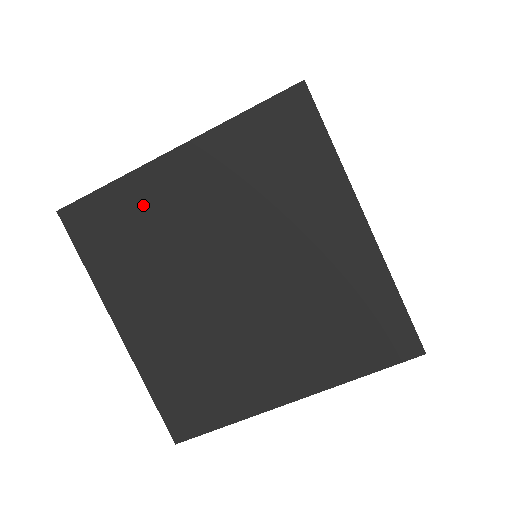
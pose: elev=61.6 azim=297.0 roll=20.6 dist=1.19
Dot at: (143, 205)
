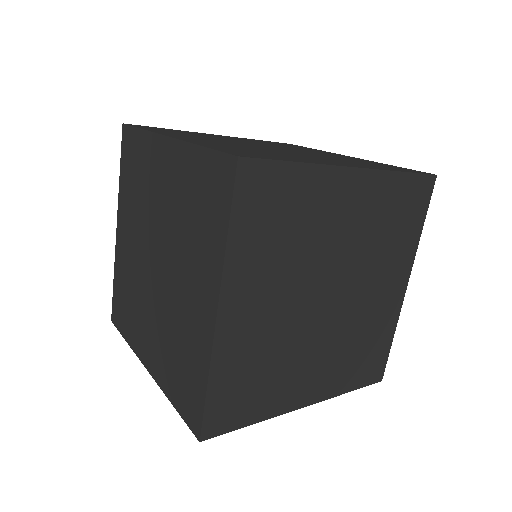
Dot at: (241, 357)
